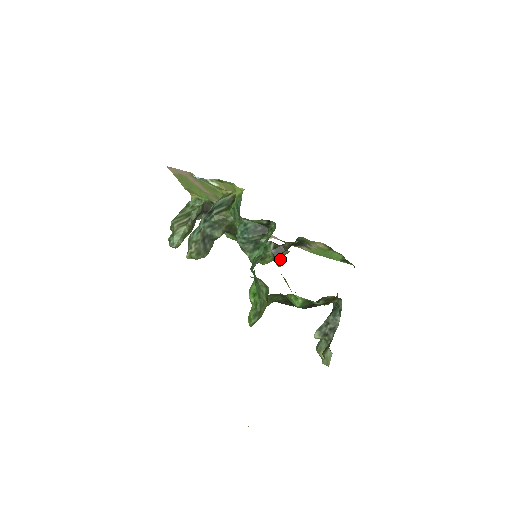
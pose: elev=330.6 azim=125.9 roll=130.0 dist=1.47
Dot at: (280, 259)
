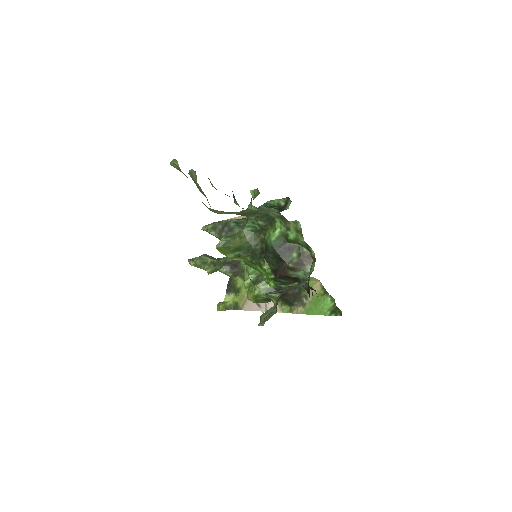
Dot at: occluded
